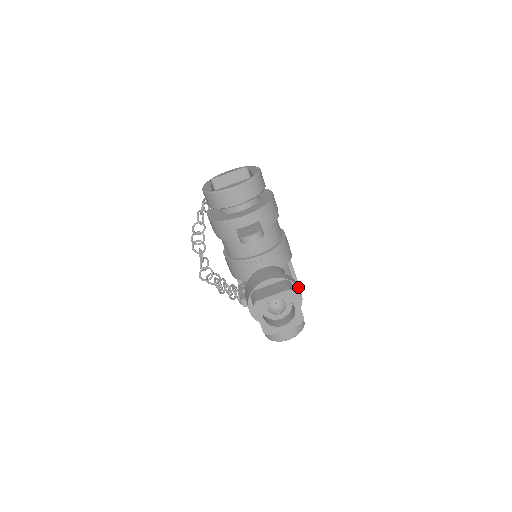
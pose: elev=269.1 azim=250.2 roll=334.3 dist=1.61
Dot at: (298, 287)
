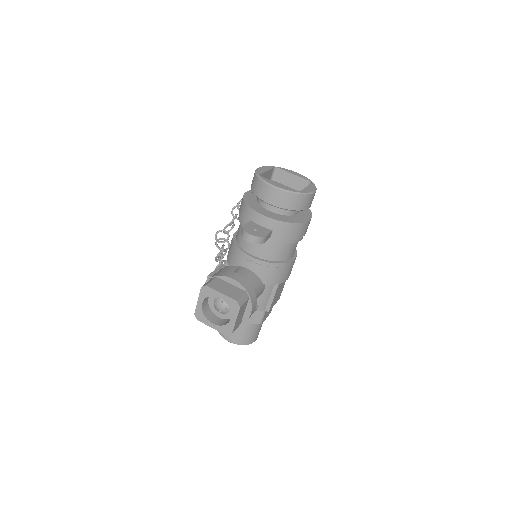
Dot at: (252, 307)
